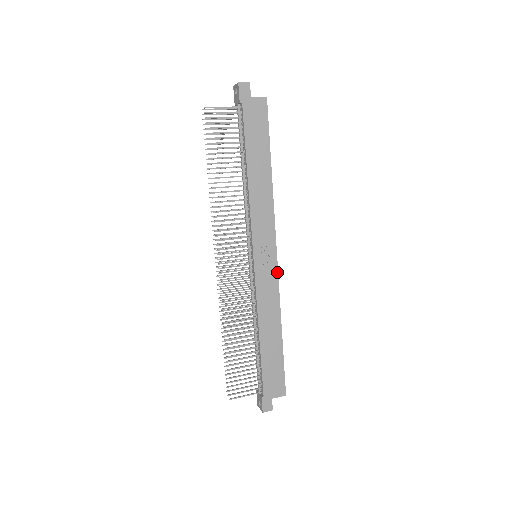
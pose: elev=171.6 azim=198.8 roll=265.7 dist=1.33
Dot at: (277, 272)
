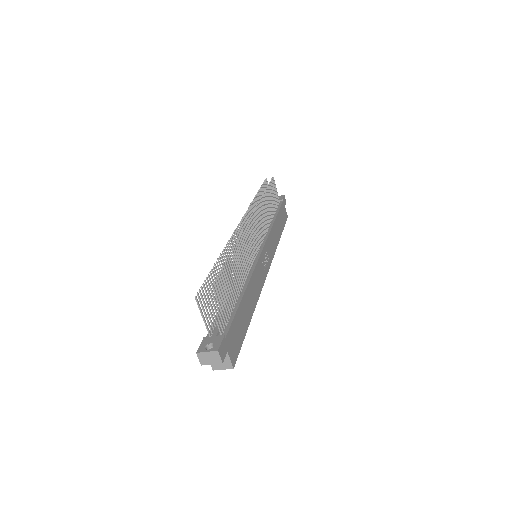
Dot at: (265, 279)
